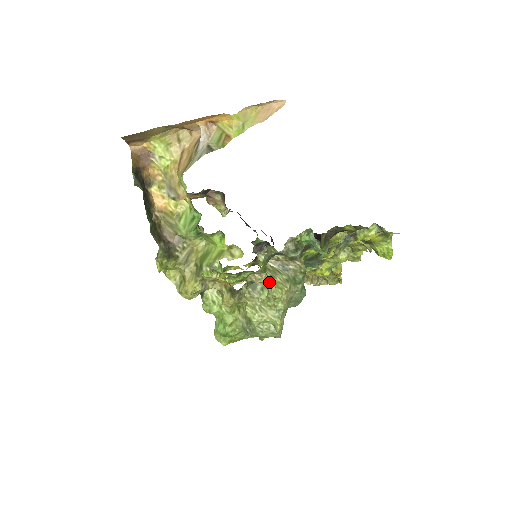
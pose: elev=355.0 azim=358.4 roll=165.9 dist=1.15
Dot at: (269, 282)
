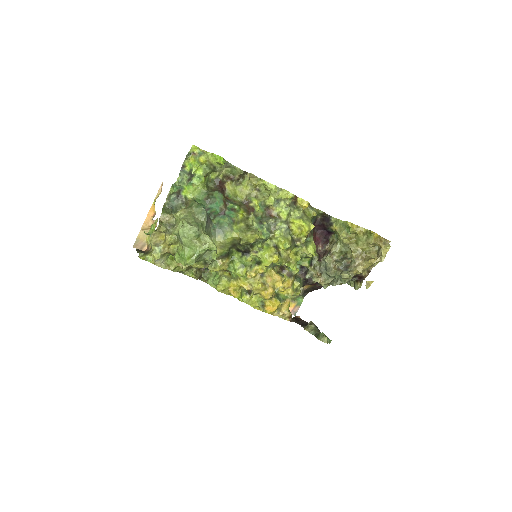
Dot at: (173, 215)
